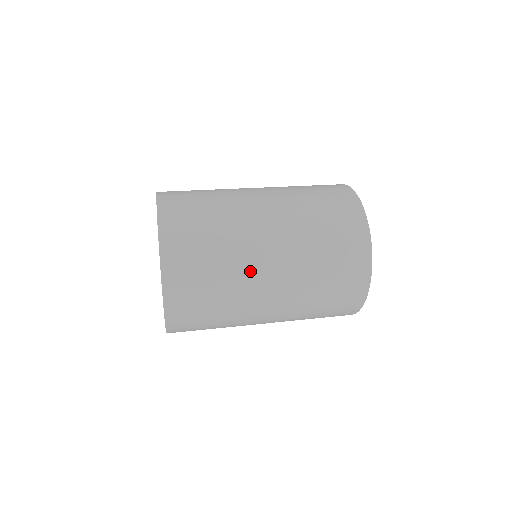
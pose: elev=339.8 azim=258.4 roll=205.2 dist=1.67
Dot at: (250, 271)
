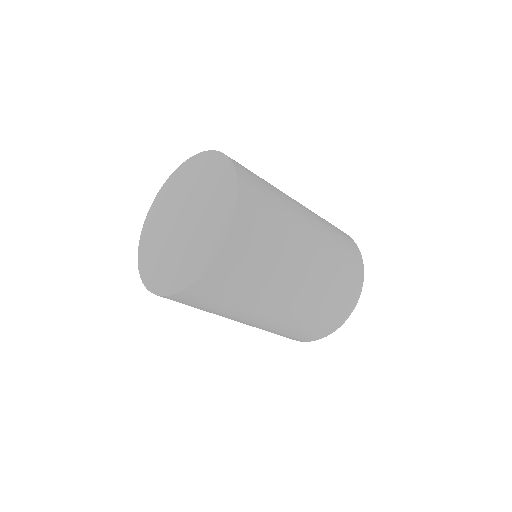
Dot at: (293, 256)
